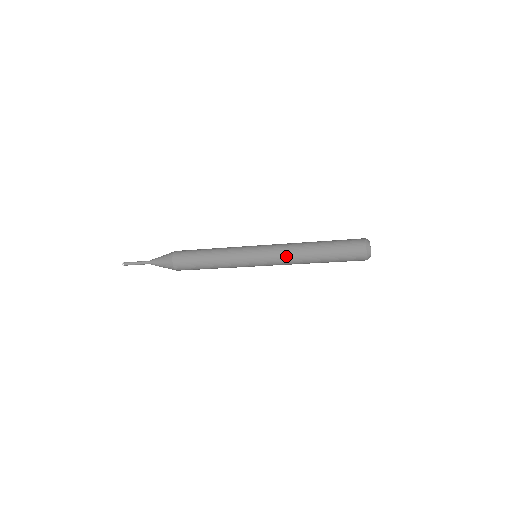
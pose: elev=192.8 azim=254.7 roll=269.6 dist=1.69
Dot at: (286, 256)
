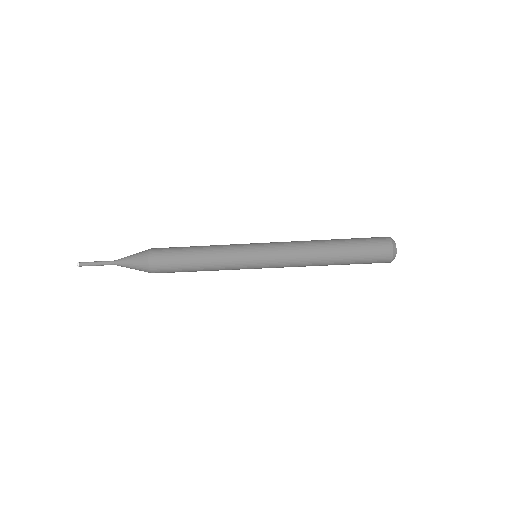
Dot at: (295, 243)
